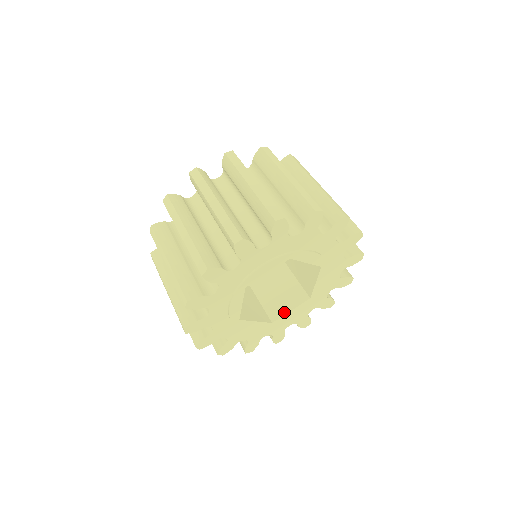
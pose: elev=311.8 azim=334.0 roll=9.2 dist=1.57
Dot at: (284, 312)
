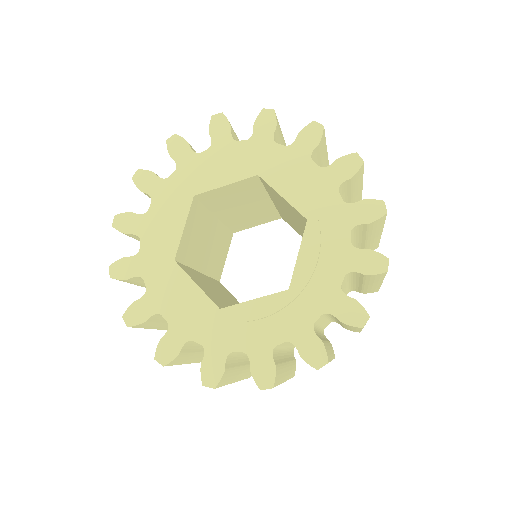
Dot at: (295, 265)
